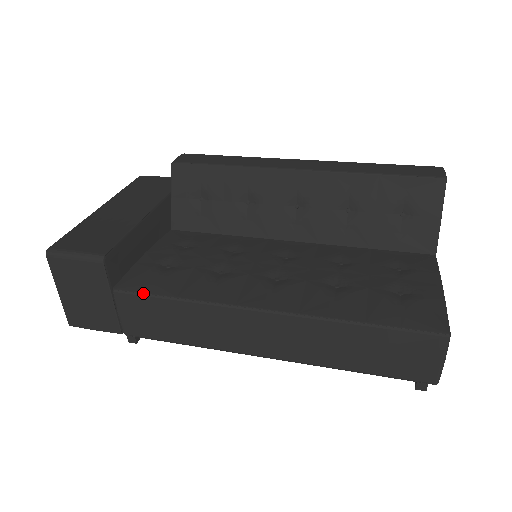
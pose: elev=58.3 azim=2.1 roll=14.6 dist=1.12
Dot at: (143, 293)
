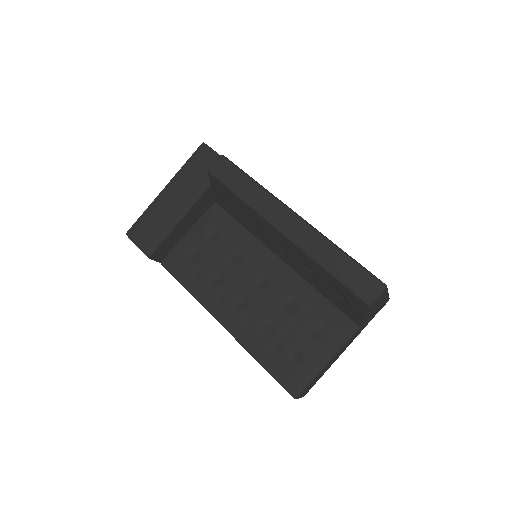
Dot at: (173, 276)
